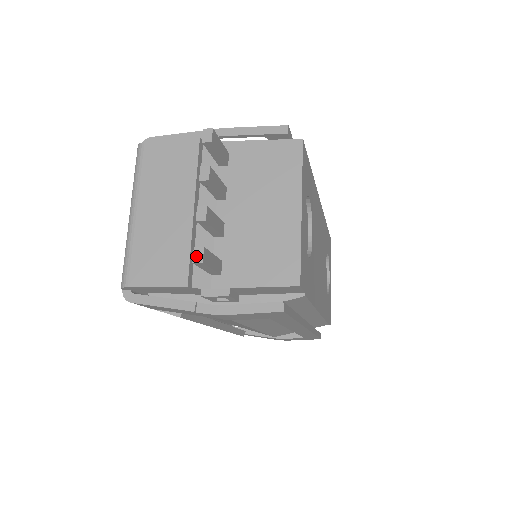
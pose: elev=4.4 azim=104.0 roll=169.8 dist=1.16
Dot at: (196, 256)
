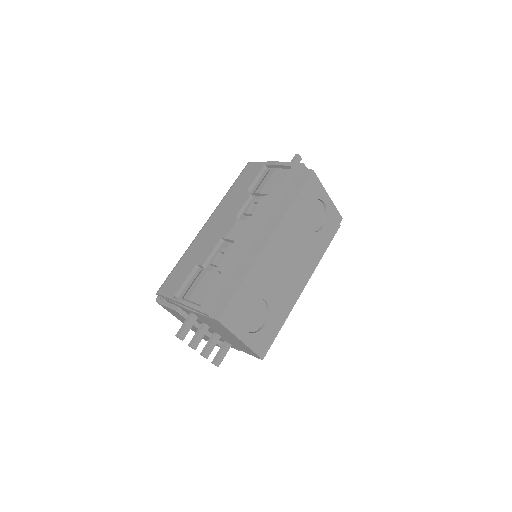
Dot at: occluded
